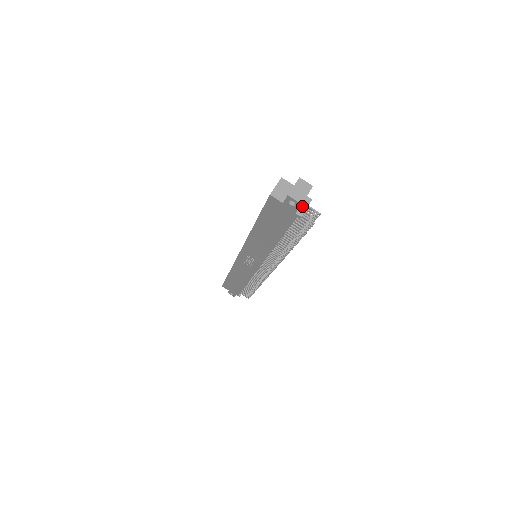
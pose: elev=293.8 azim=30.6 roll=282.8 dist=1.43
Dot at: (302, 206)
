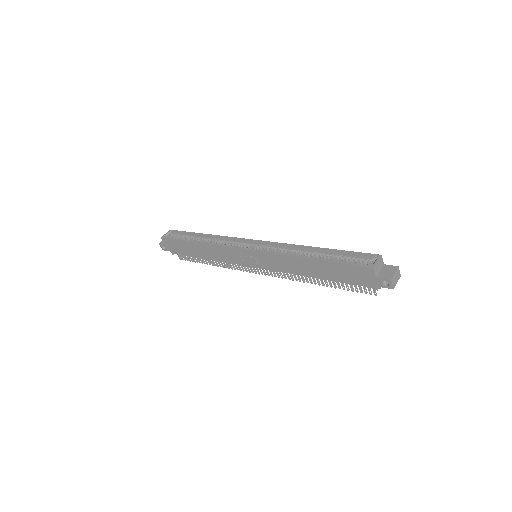
Dot at: occluded
